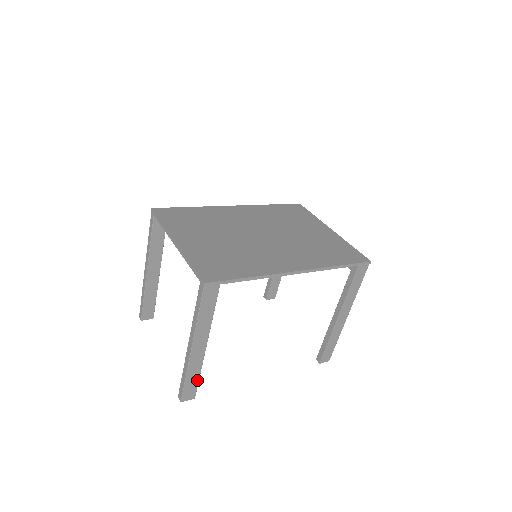
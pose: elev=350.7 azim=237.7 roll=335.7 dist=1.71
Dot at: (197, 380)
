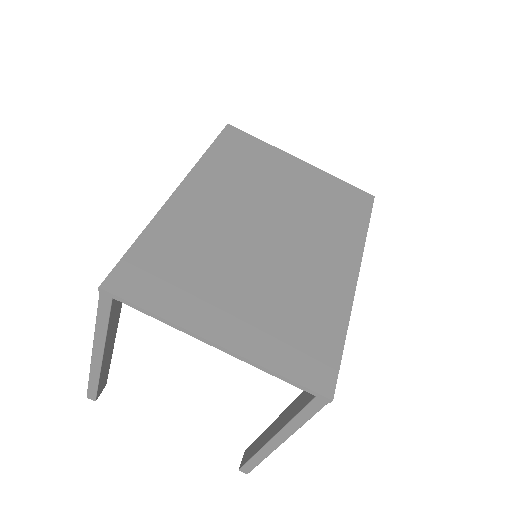
Dot at: occluded
